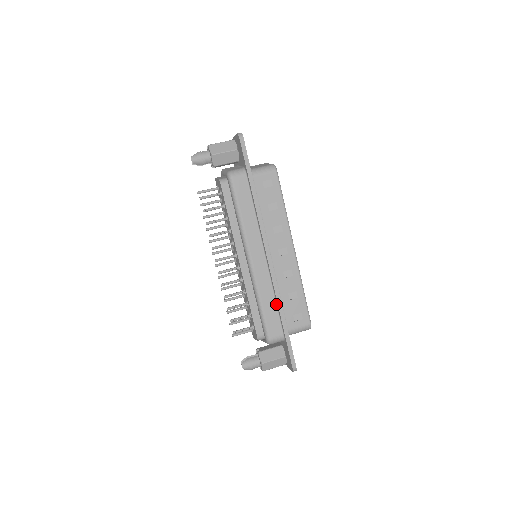
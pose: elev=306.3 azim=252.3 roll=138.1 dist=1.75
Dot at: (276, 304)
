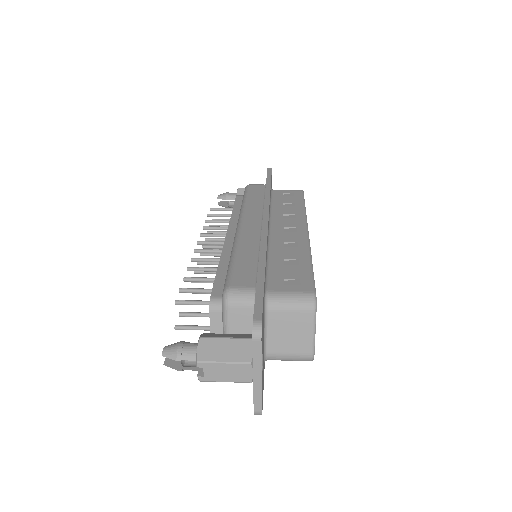
Dot at: (258, 258)
